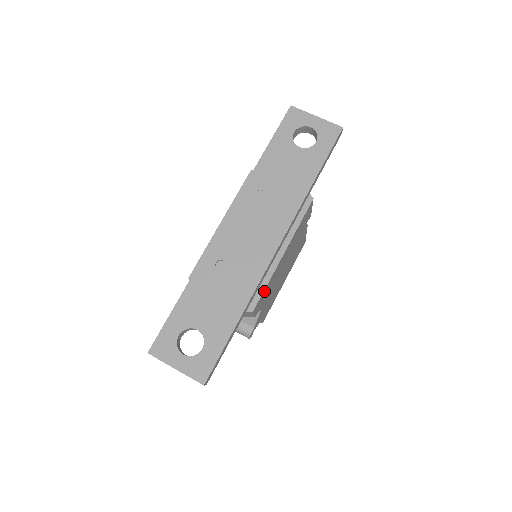
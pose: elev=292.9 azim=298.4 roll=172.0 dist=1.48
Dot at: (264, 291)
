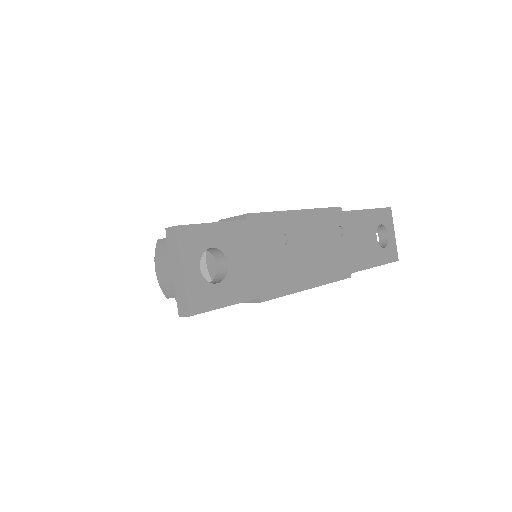
Dot at: (277, 296)
